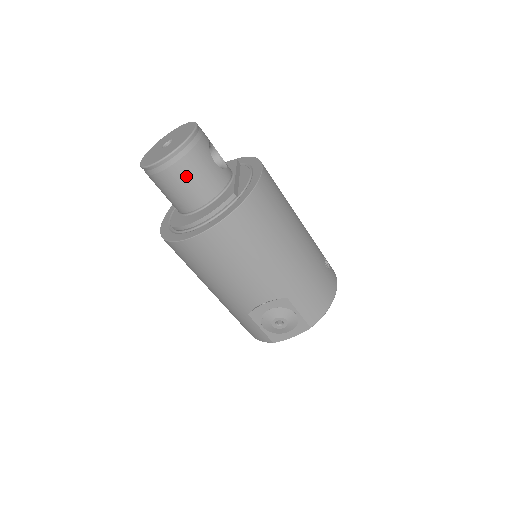
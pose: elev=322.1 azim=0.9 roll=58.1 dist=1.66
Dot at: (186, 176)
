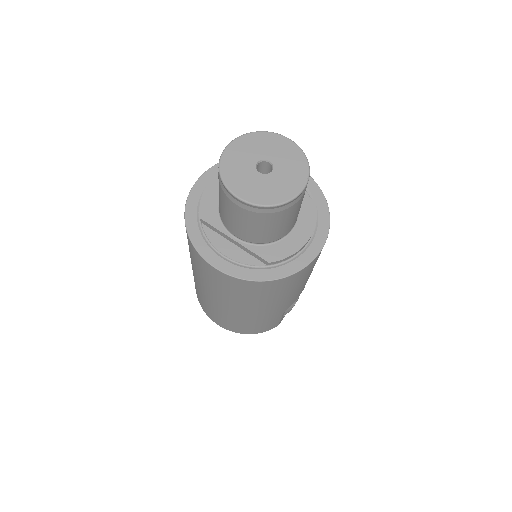
Dot at: (302, 200)
